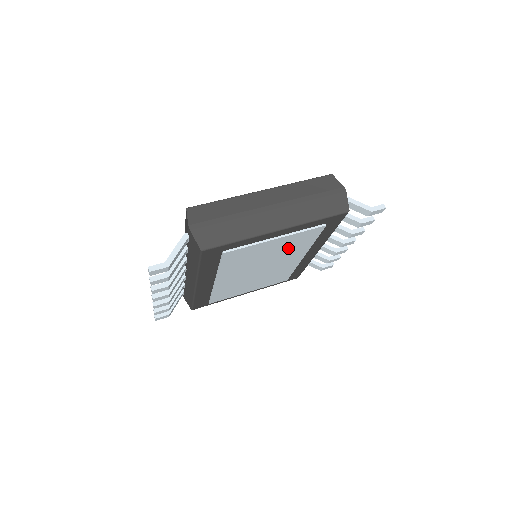
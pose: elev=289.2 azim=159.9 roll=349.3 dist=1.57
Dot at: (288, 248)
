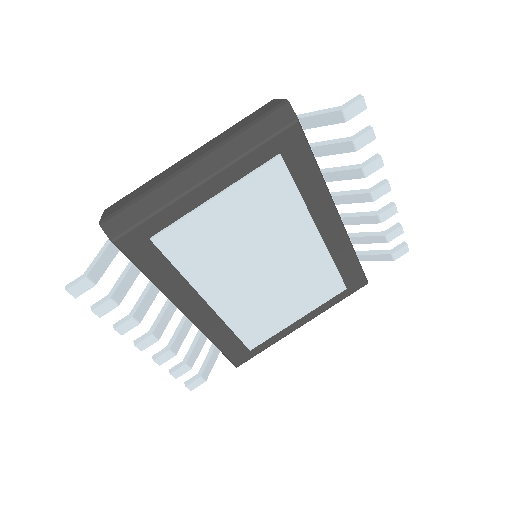
Dot at: (263, 216)
